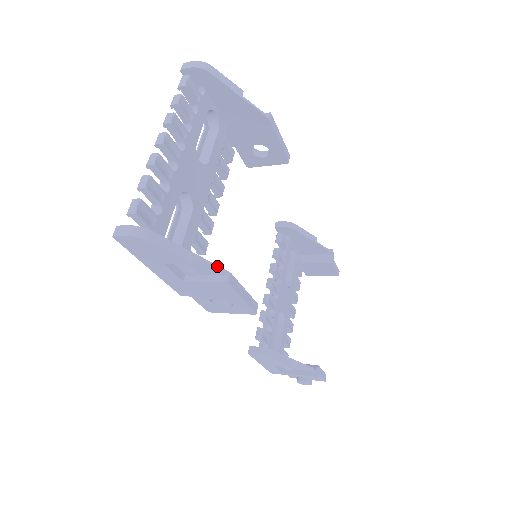
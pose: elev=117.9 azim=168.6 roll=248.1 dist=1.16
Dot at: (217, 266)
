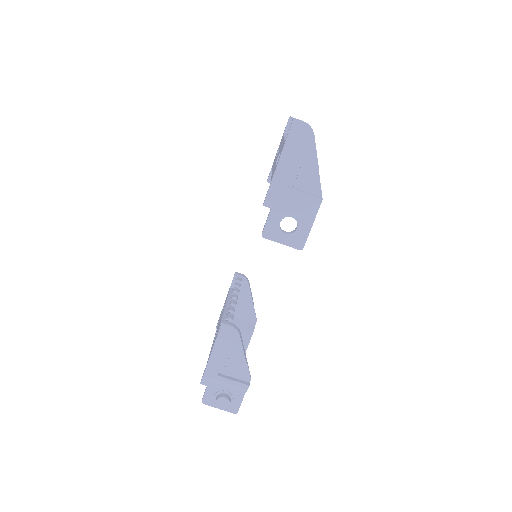
Dot at: occluded
